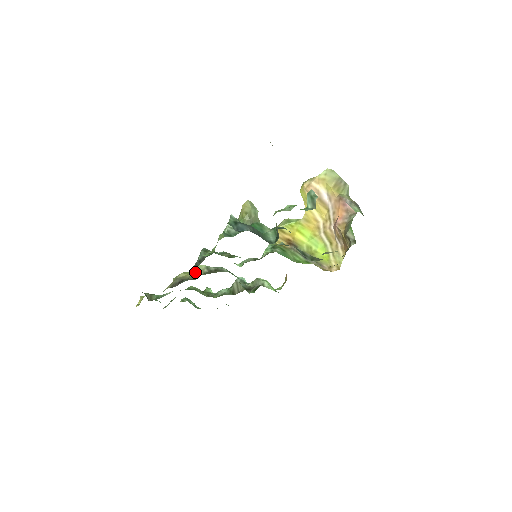
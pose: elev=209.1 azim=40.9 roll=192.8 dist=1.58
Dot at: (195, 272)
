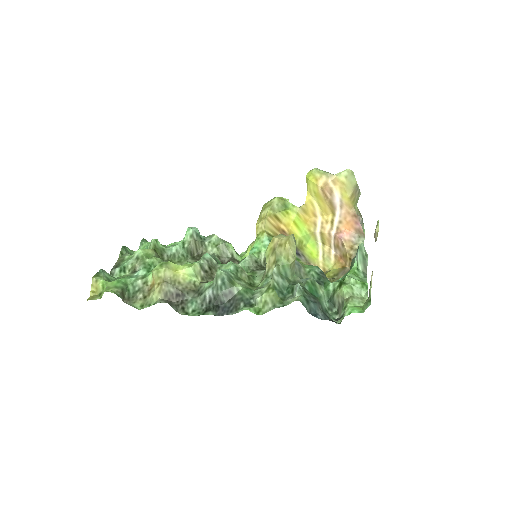
Dot at: (190, 275)
